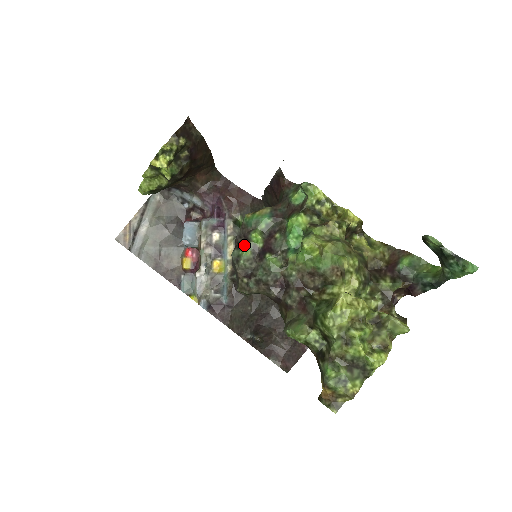
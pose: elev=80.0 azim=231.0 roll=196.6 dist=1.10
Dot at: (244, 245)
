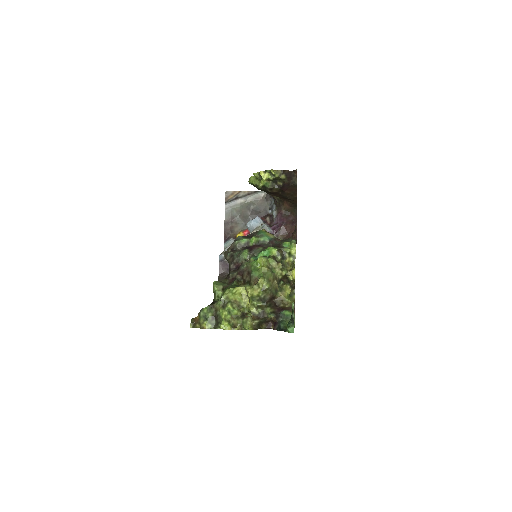
Dot at: (246, 238)
